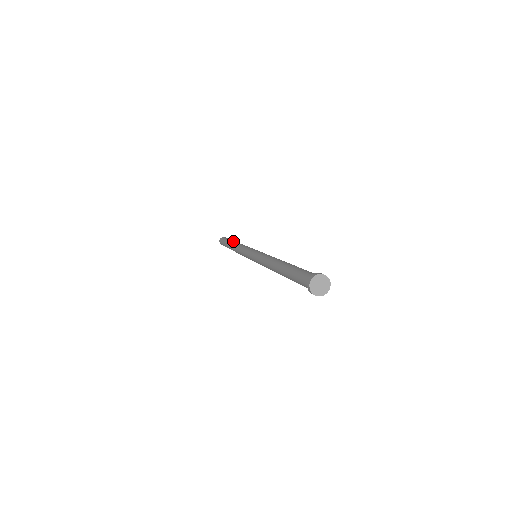
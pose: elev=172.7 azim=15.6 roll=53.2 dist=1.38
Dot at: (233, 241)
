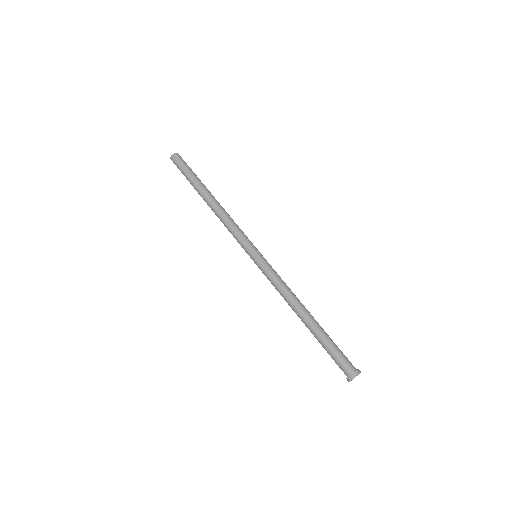
Dot at: (207, 189)
